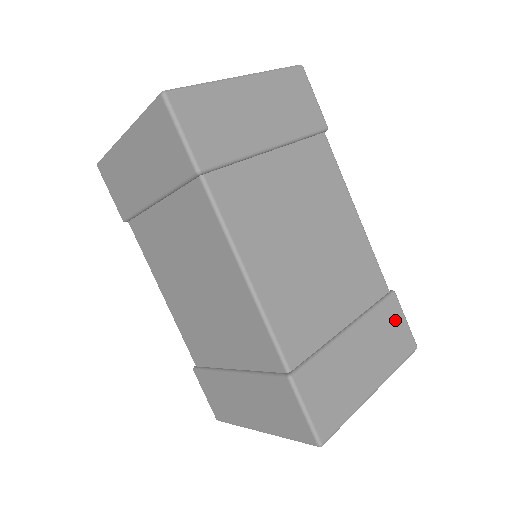
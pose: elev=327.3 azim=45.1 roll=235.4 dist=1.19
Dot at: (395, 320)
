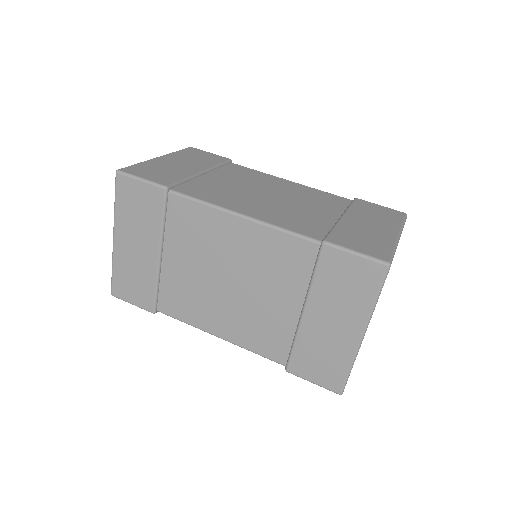
Dot at: (372, 207)
